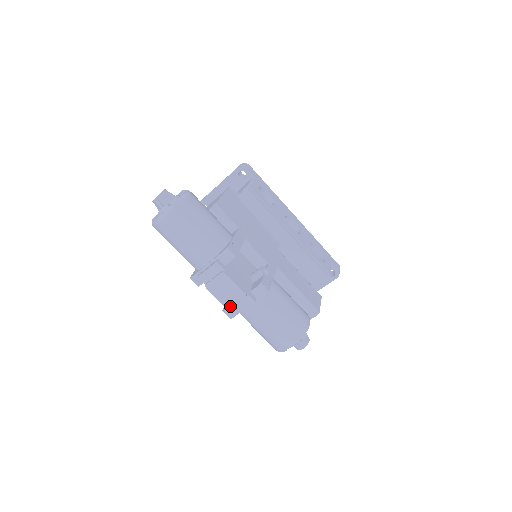
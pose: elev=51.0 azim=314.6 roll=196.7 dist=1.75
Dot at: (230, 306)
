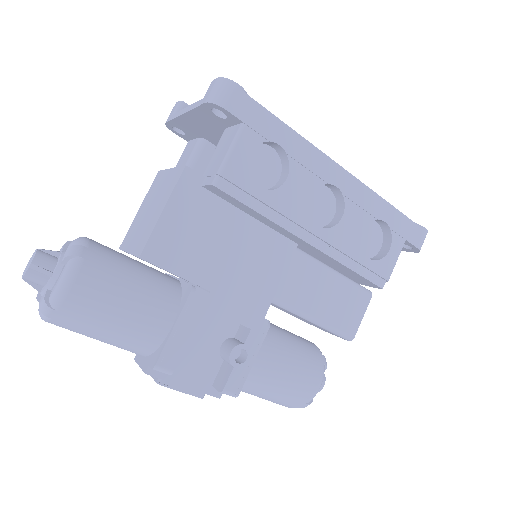
Dot at: occluded
